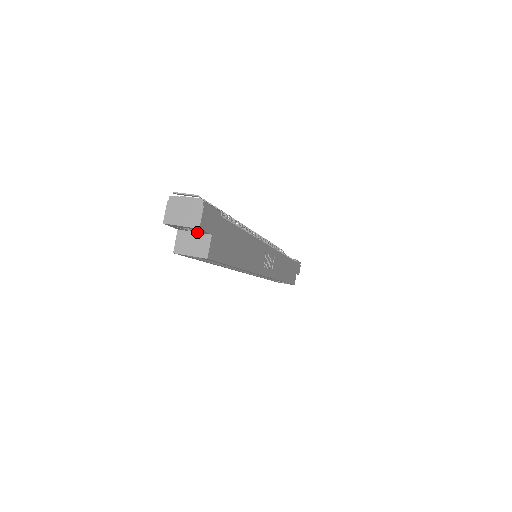
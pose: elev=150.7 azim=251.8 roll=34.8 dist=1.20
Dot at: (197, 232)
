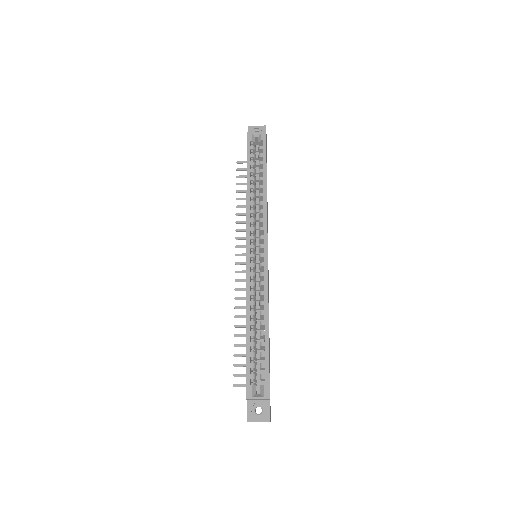
Dot at: occluded
